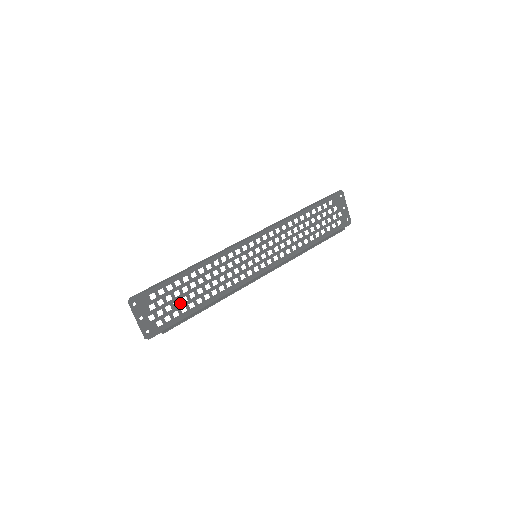
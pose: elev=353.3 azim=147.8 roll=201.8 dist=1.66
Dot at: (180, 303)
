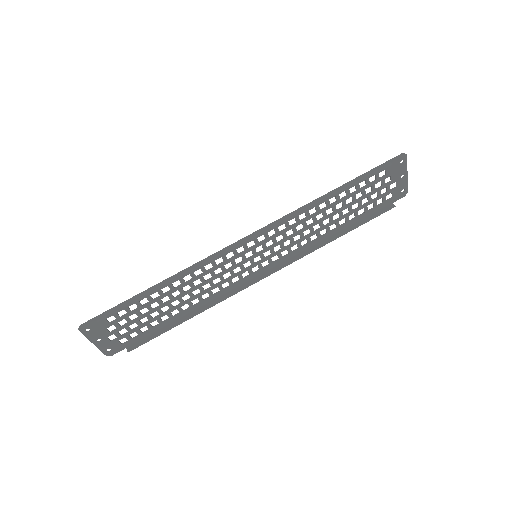
Dot at: (149, 319)
